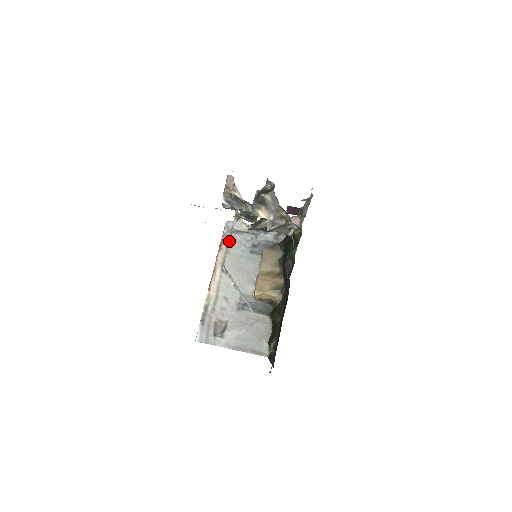
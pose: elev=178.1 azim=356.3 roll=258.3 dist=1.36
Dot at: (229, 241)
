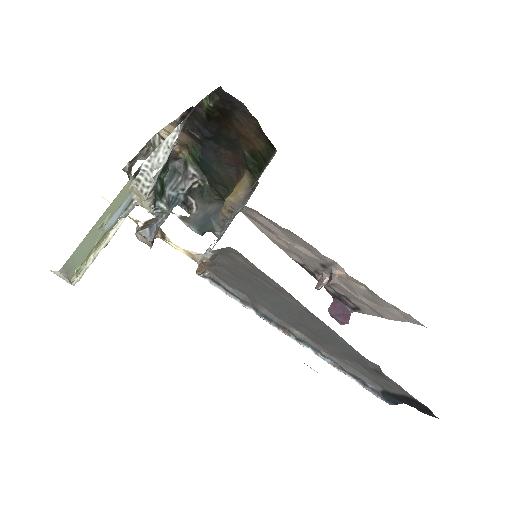
Dot at: occluded
